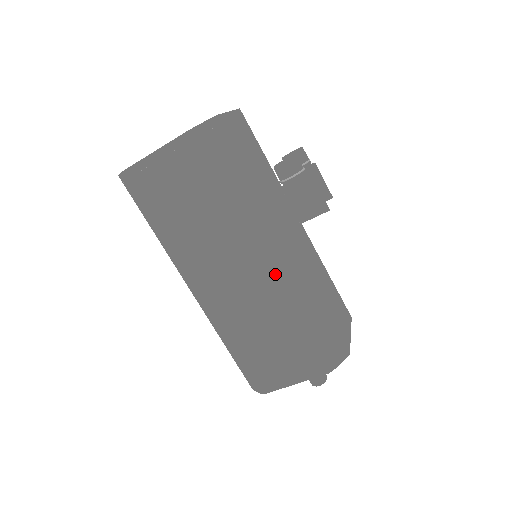
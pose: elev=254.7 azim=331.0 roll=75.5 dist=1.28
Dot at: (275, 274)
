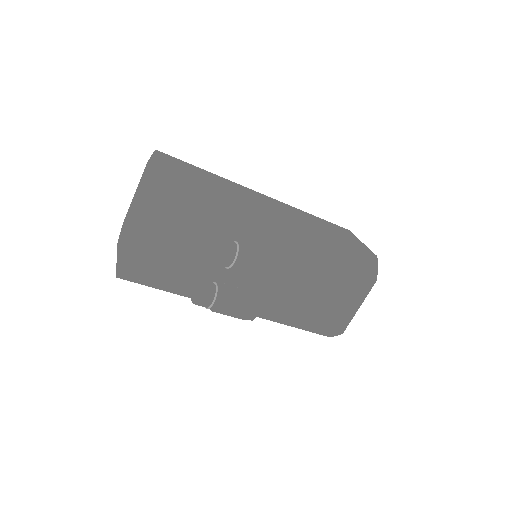
Dot at: occluded
